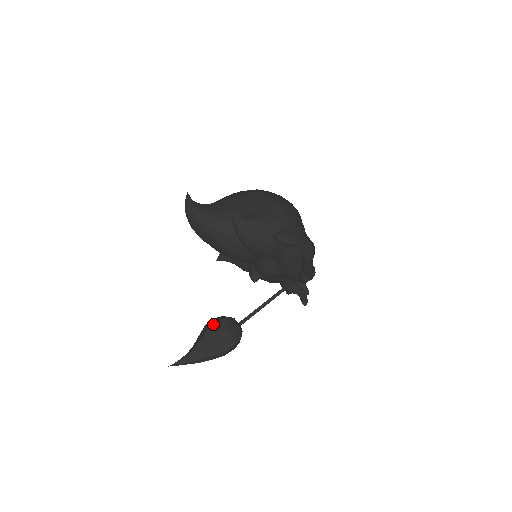
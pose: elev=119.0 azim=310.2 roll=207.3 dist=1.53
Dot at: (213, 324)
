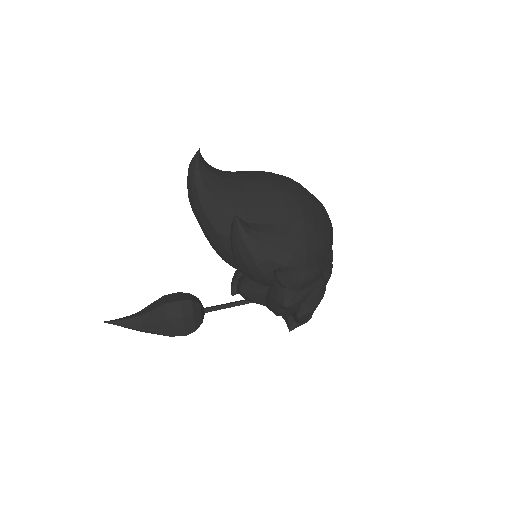
Dot at: (172, 302)
